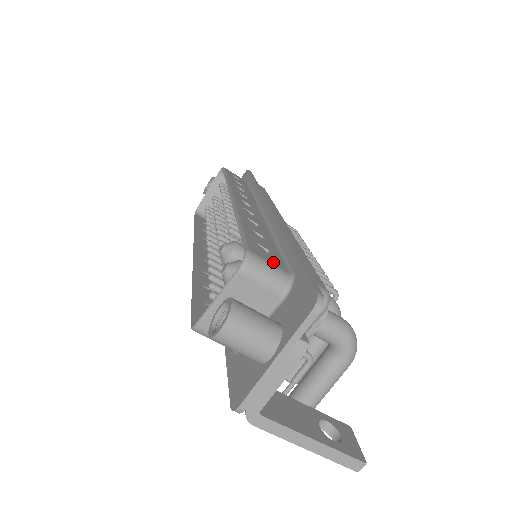
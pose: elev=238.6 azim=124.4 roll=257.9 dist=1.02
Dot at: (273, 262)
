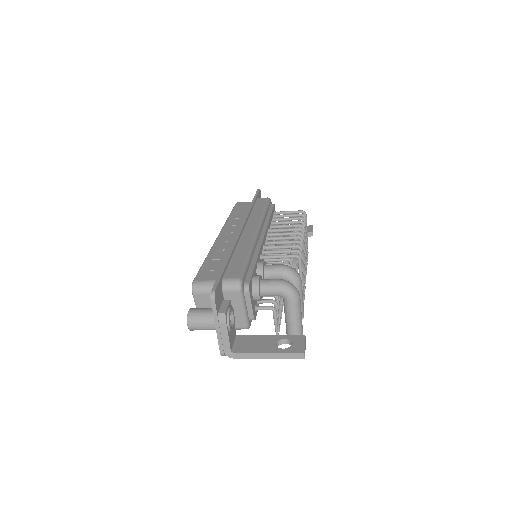
Dot at: (210, 278)
